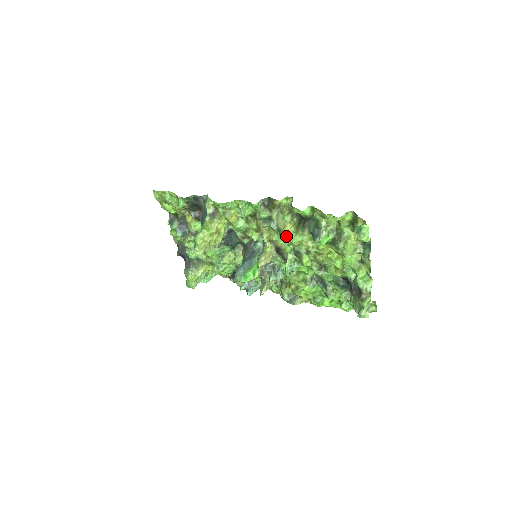
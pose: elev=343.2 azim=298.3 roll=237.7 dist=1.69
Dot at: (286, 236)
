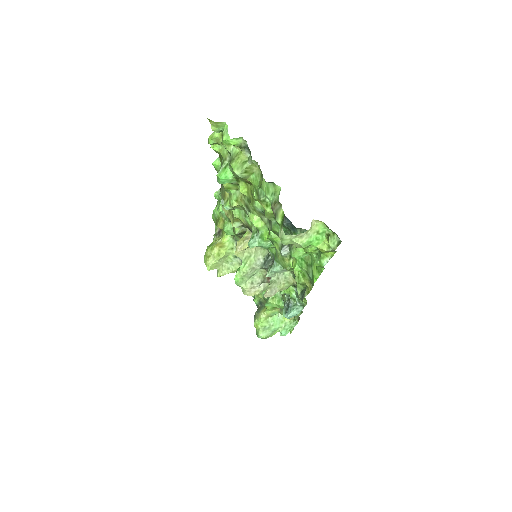
Dot at: (226, 203)
